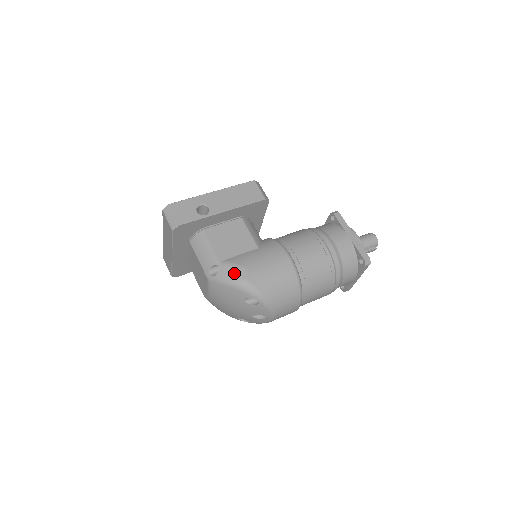
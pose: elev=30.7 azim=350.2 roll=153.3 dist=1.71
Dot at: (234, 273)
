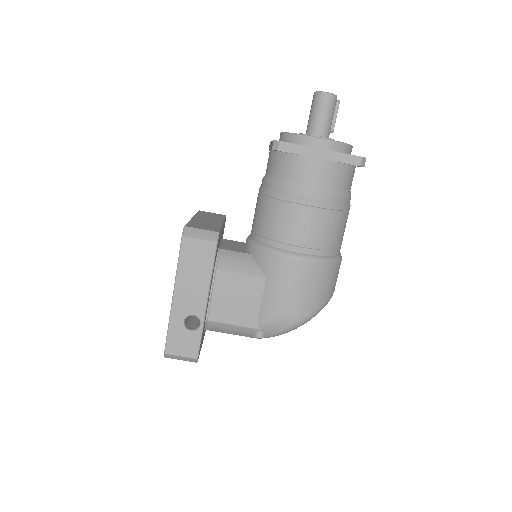
Dot at: (280, 327)
